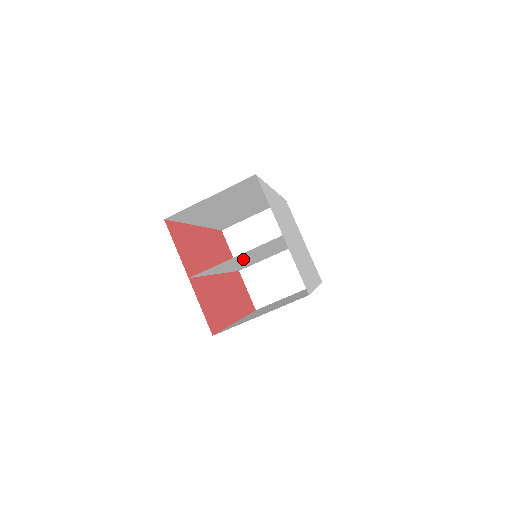
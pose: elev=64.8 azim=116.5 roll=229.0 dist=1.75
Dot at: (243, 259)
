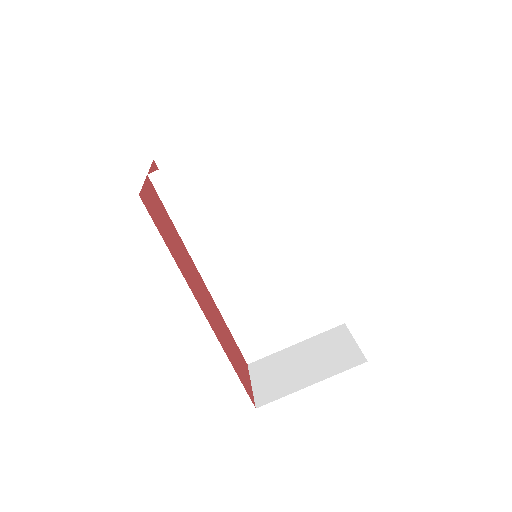
Dot at: (231, 222)
